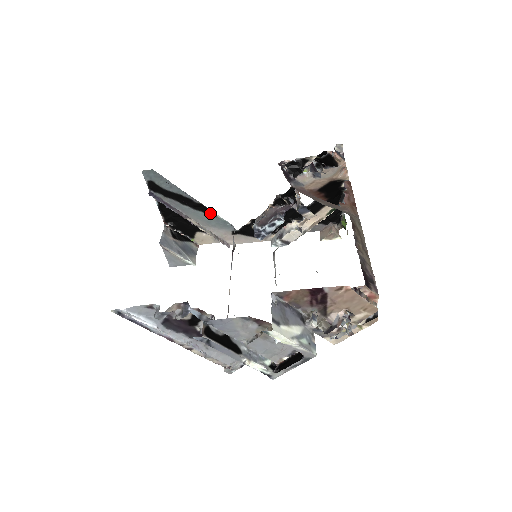
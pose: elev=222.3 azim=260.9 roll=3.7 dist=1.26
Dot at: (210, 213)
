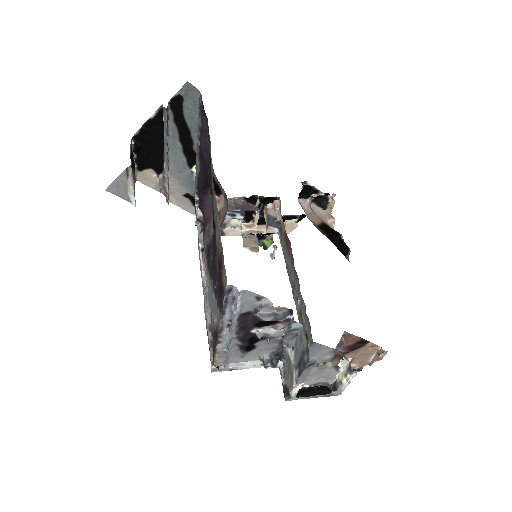
Dot at: (191, 166)
